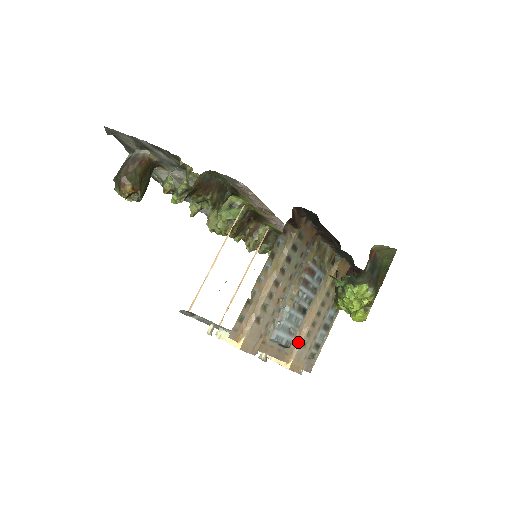
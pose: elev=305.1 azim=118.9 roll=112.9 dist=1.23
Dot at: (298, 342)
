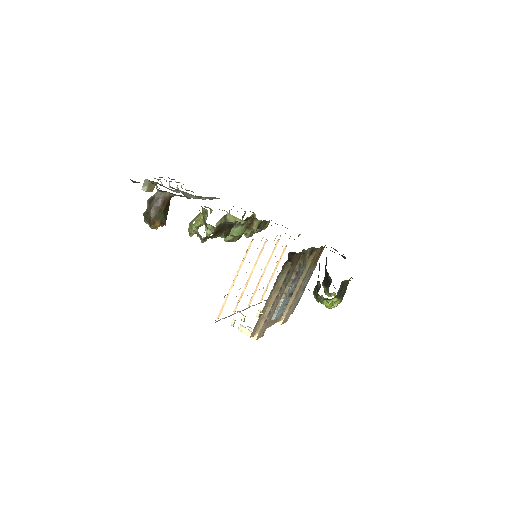
Dot at: (287, 307)
